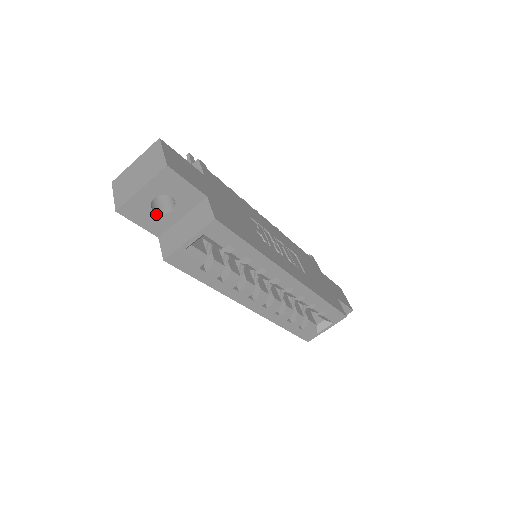
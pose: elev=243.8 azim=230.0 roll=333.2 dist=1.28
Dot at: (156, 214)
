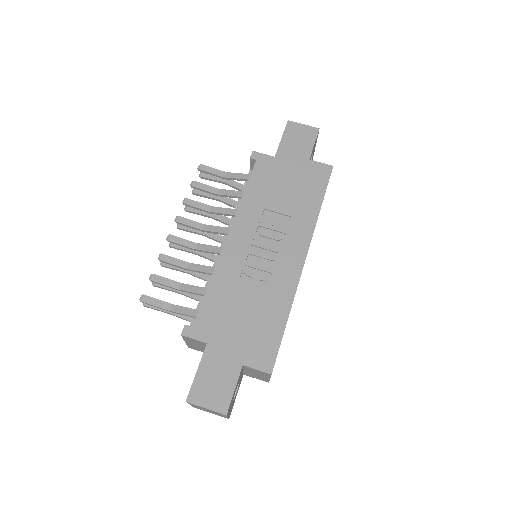
Dot at: occluded
